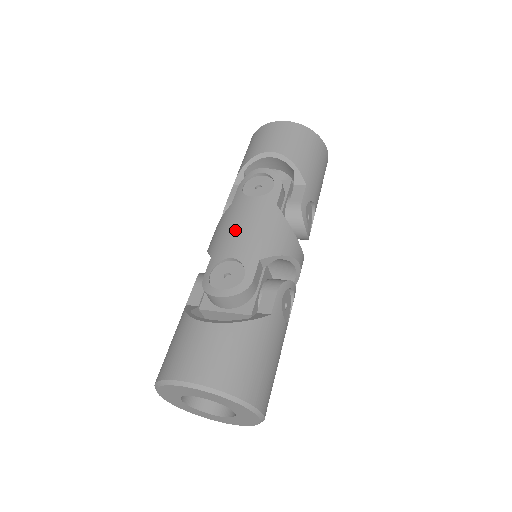
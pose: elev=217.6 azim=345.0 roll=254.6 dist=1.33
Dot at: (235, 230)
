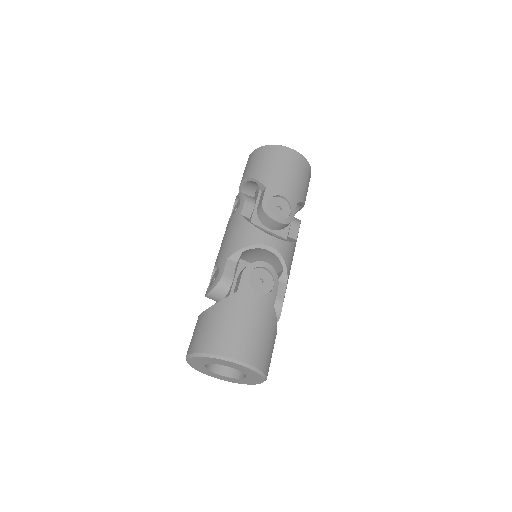
Dot at: (220, 247)
